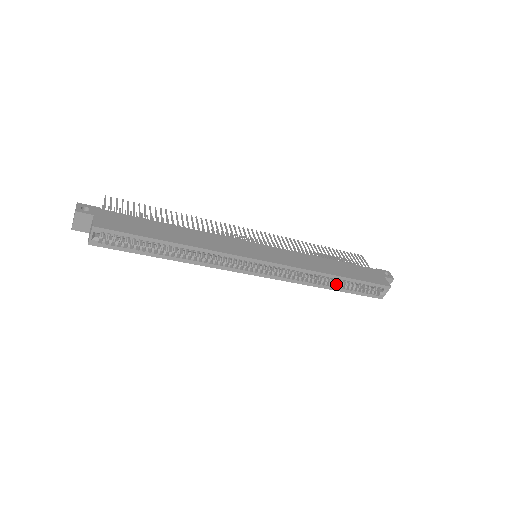
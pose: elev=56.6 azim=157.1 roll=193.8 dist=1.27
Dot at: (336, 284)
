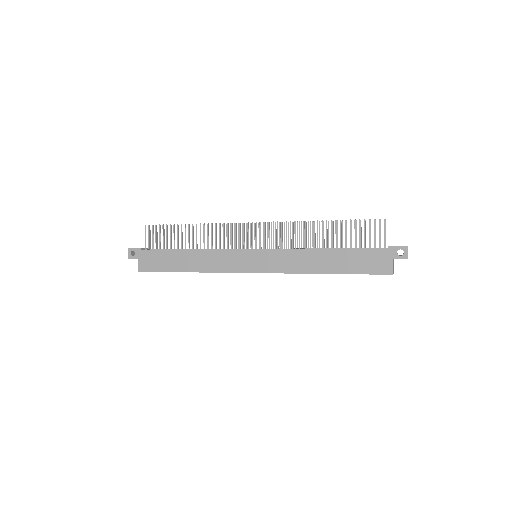
Dot at: occluded
